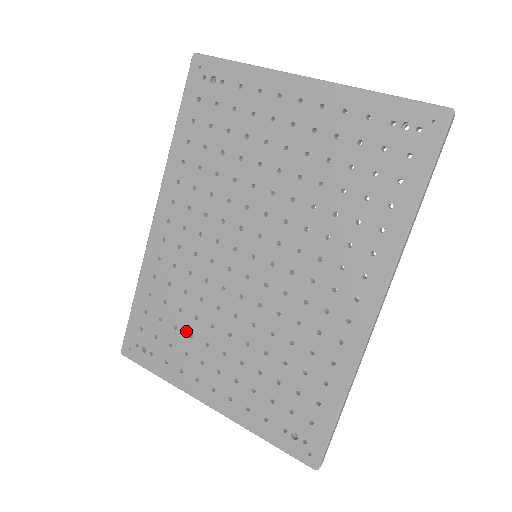
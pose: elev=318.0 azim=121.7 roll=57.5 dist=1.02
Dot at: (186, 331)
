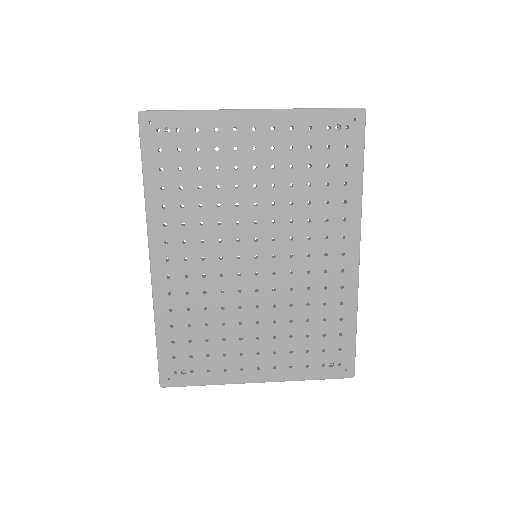
Dot at: (218, 338)
